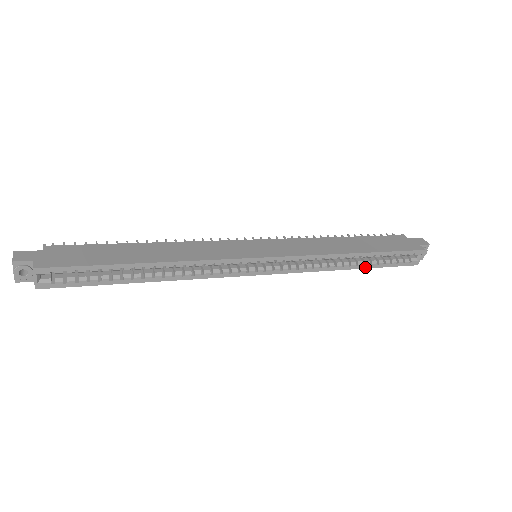
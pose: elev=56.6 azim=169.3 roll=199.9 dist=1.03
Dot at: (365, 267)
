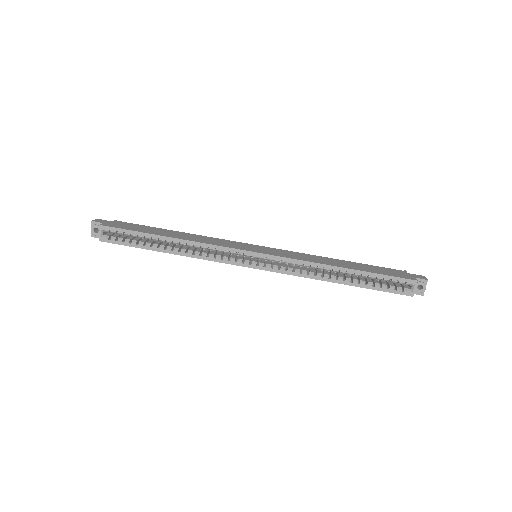
Dot at: (353, 285)
